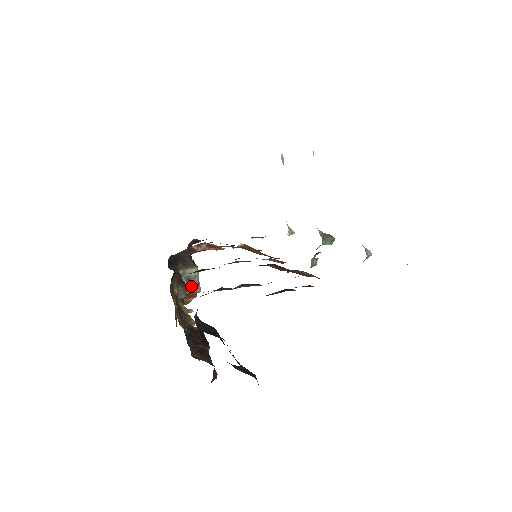
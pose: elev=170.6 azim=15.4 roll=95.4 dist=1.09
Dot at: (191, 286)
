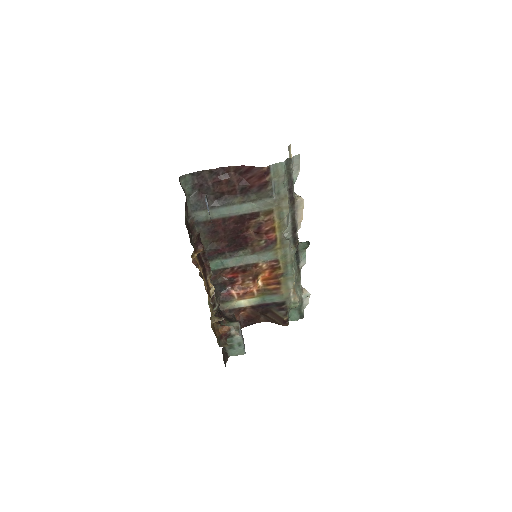
Dot at: occluded
